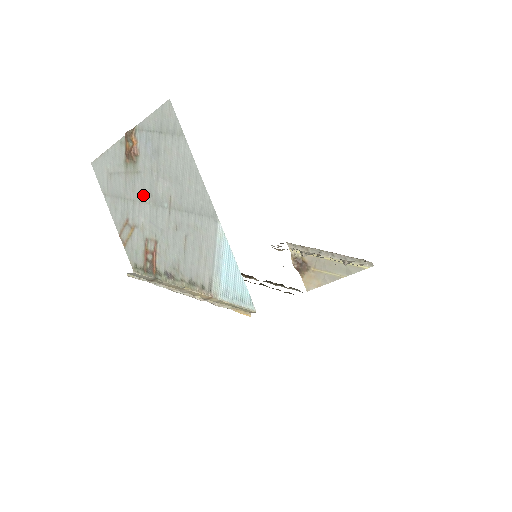
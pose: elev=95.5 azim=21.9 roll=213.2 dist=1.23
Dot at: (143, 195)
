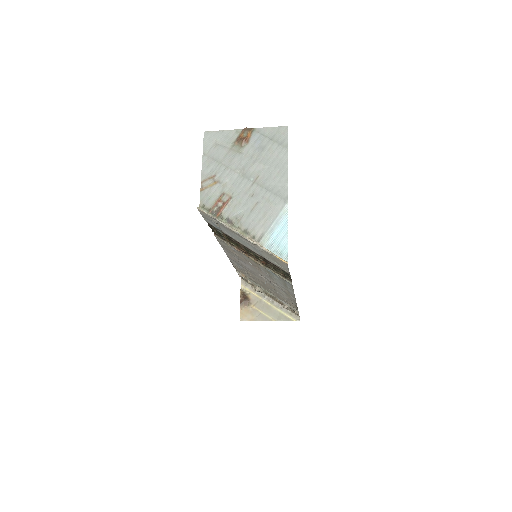
Dot at: (237, 167)
